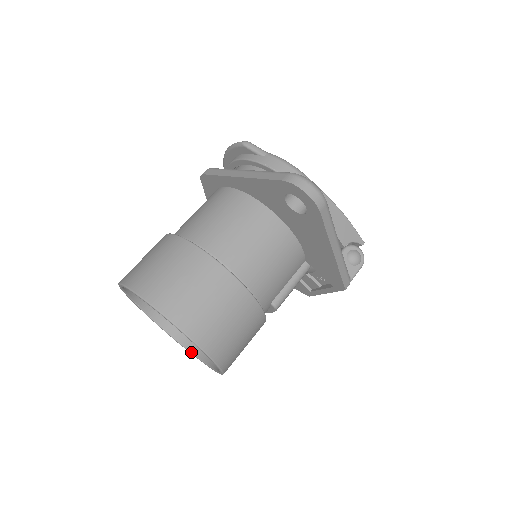
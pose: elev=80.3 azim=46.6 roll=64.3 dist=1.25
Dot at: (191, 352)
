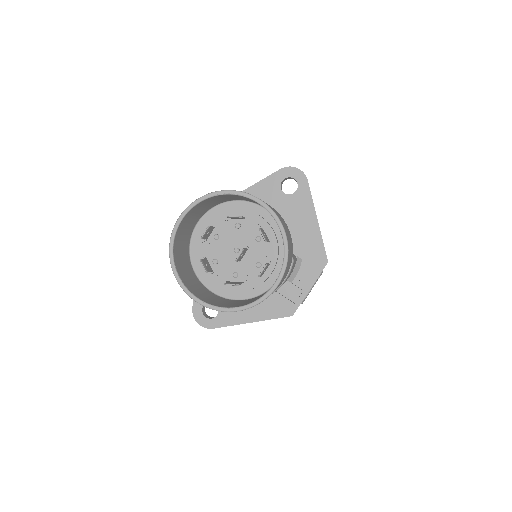
Dot at: (232, 307)
